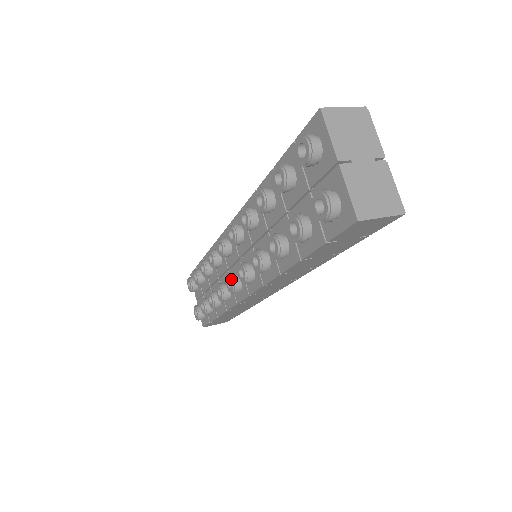
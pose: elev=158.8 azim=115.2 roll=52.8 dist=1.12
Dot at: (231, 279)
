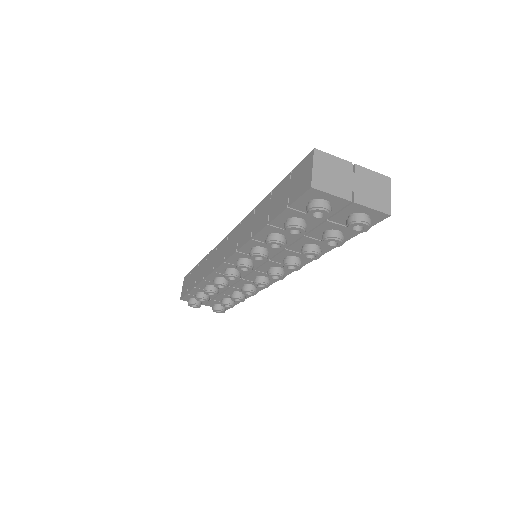
Dot at: (262, 284)
